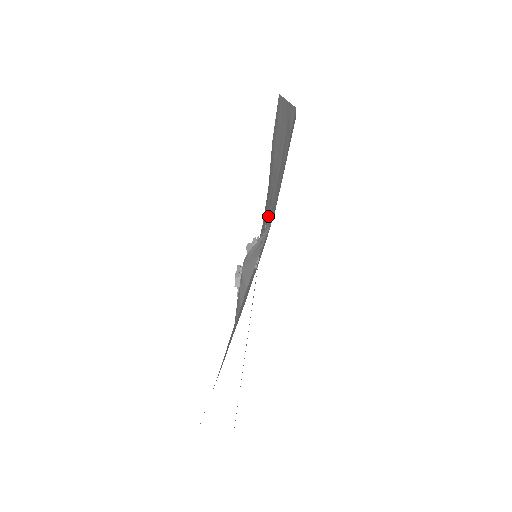
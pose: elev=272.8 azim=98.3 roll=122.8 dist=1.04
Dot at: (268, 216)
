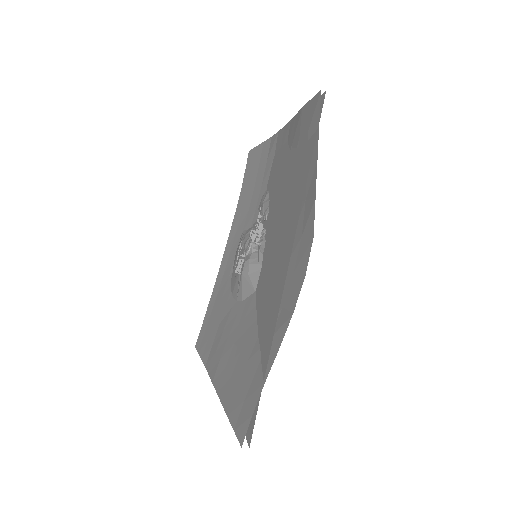
Dot at: occluded
